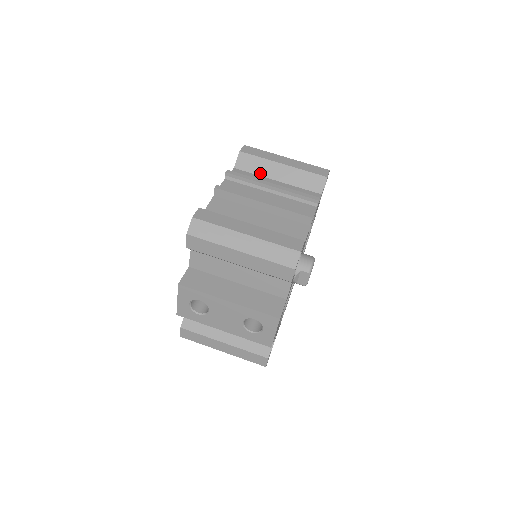
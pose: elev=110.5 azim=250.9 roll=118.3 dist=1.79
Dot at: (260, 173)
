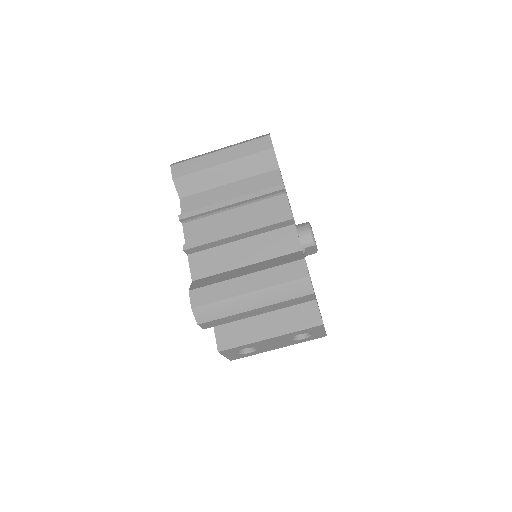
Dot at: (207, 187)
